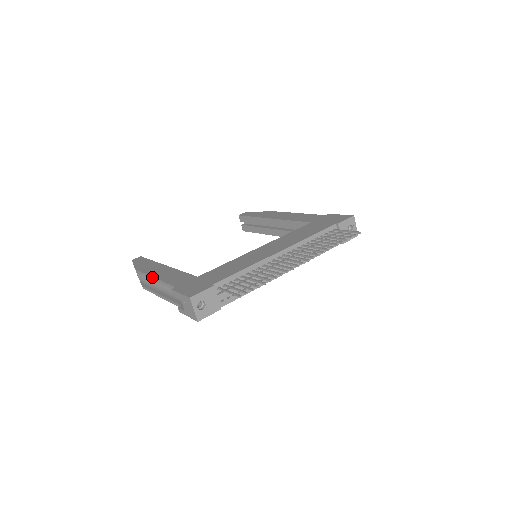
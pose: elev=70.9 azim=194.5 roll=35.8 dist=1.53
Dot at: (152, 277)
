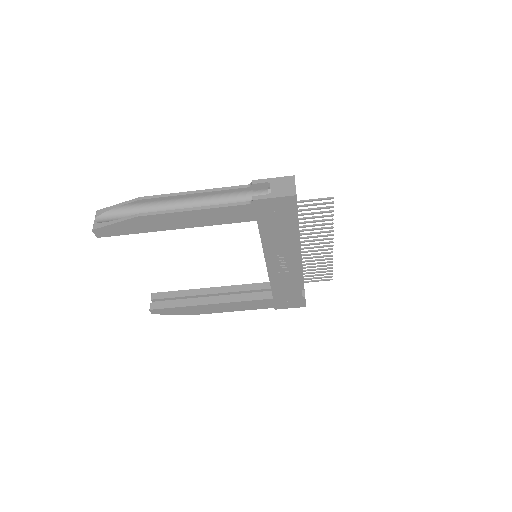
Dot at: (190, 191)
